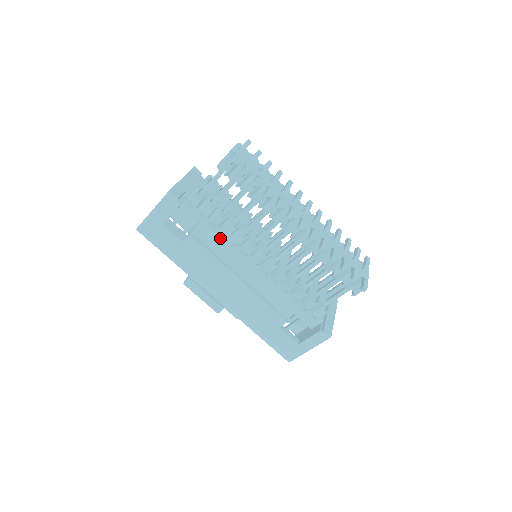
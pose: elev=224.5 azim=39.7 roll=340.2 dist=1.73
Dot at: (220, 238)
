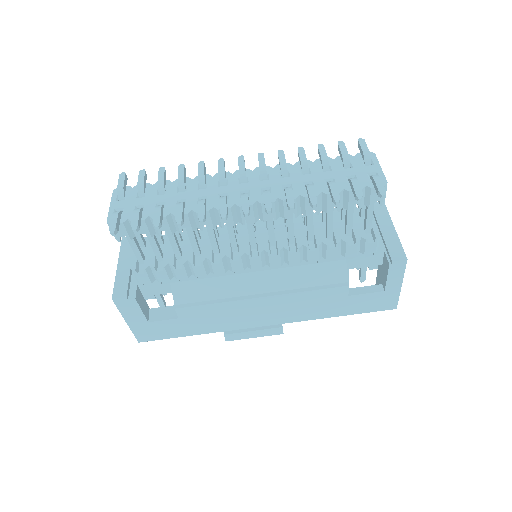
Dot at: (203, 283)
